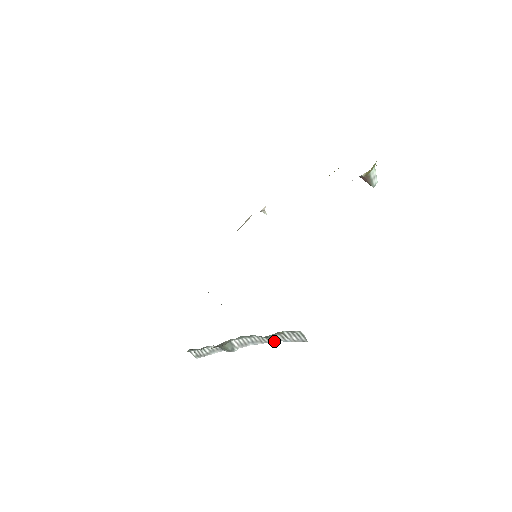
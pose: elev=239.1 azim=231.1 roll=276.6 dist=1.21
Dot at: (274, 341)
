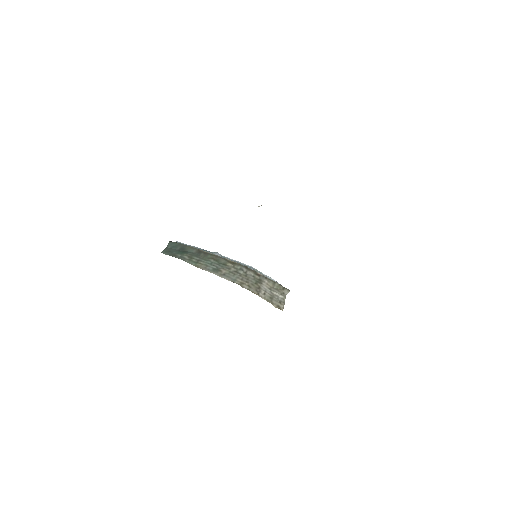
Dot at: occluded
